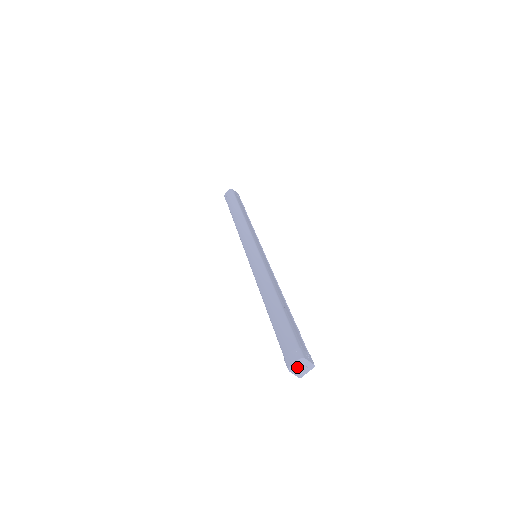
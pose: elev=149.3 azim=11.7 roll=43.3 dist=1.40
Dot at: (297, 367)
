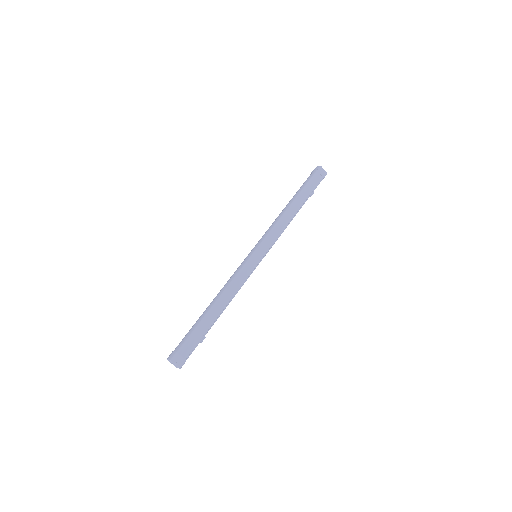
Dot at: (171, 362)
